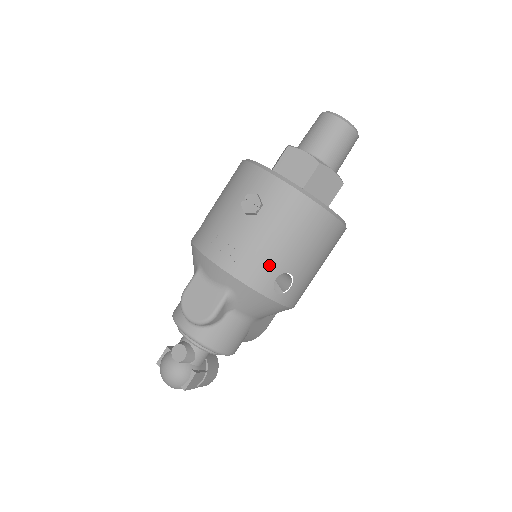
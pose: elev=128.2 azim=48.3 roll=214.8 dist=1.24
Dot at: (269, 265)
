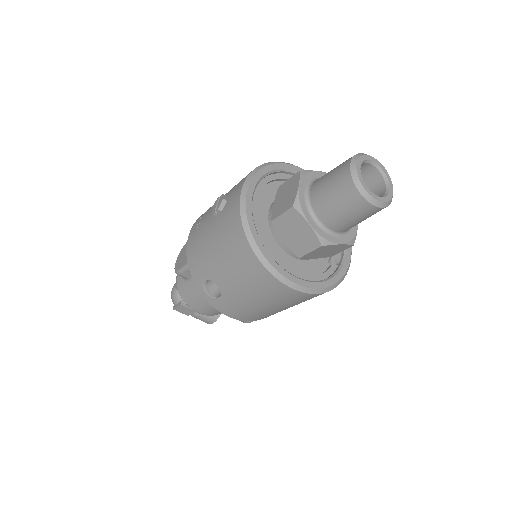
Dot at: (204, 265)
